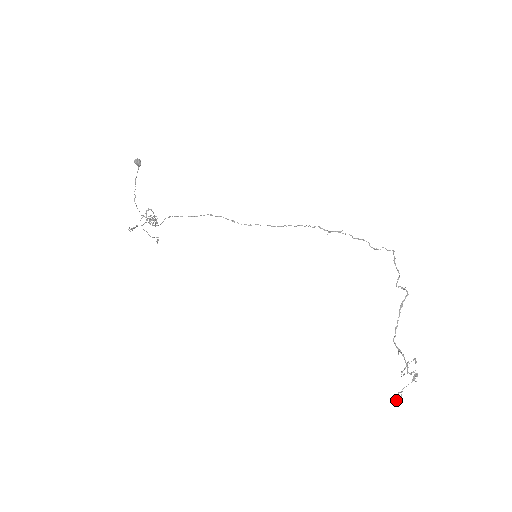
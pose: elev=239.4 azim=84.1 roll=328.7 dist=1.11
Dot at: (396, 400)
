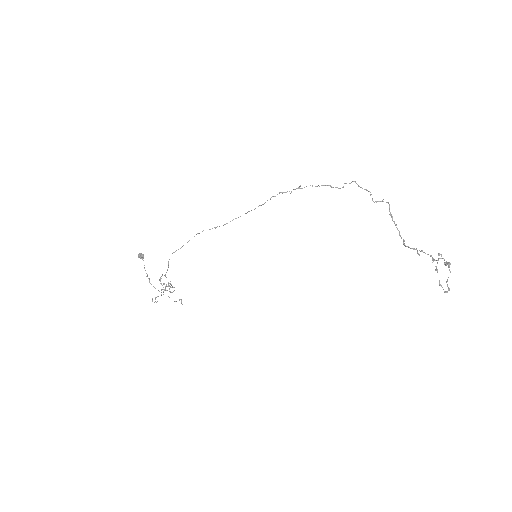
Dot at: occluded
